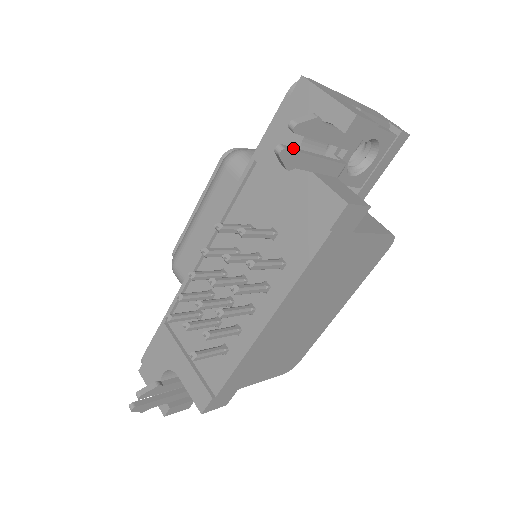
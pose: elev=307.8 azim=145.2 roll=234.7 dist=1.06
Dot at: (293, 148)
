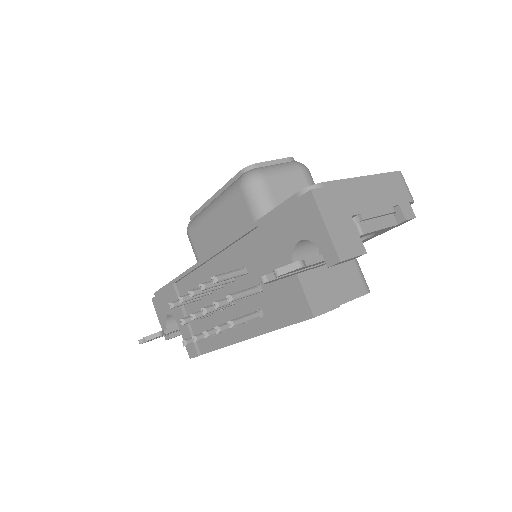
Dot at: occluded
